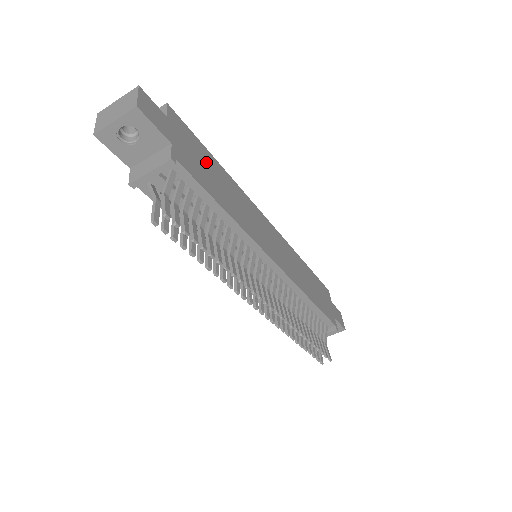
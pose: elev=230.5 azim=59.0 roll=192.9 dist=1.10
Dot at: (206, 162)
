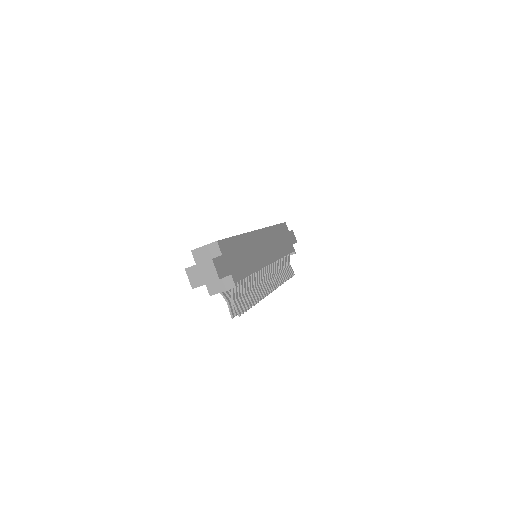
Dot at: (237, 251)
